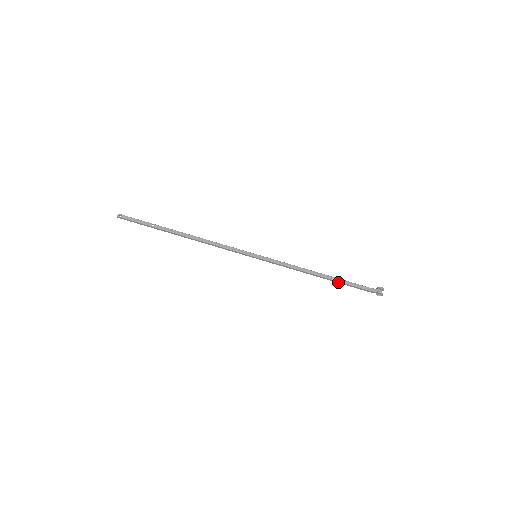
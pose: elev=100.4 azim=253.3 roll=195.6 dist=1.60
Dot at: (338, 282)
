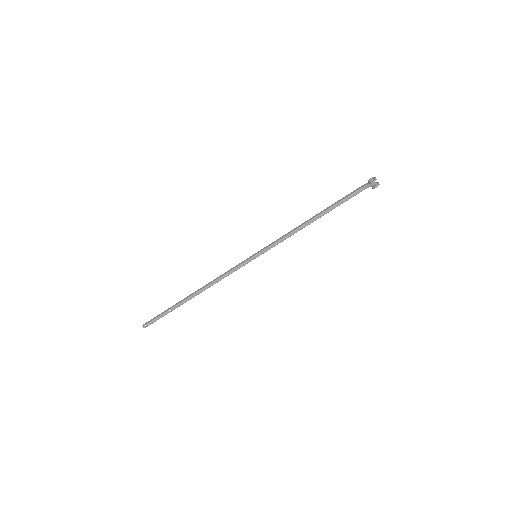
Dot at: (333, 208)
